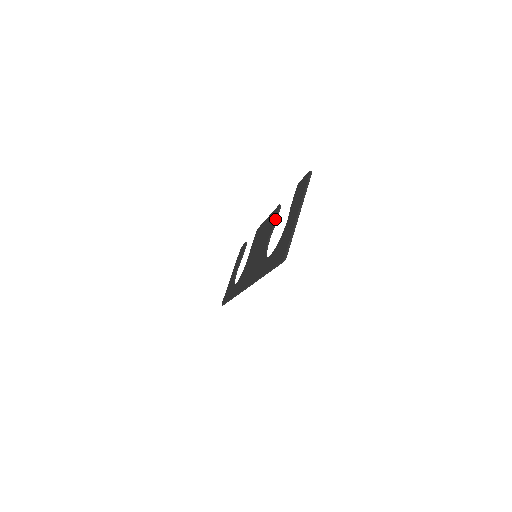
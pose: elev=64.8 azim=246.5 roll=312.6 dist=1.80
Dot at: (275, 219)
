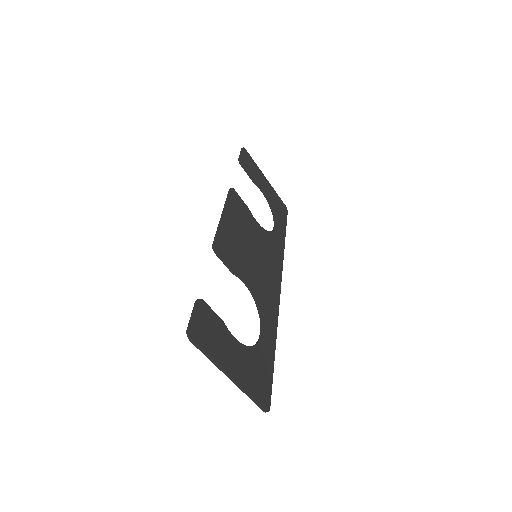
Dot at: occluded
